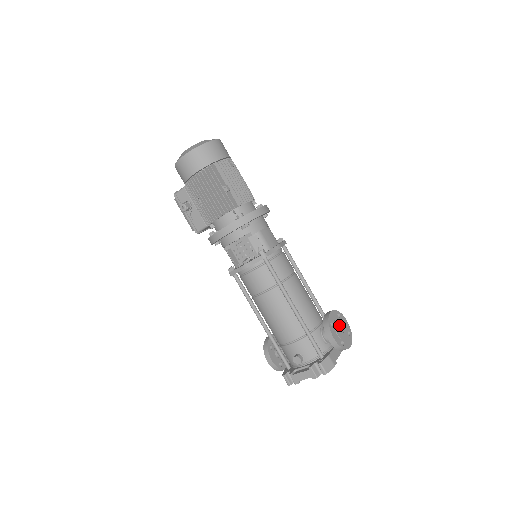
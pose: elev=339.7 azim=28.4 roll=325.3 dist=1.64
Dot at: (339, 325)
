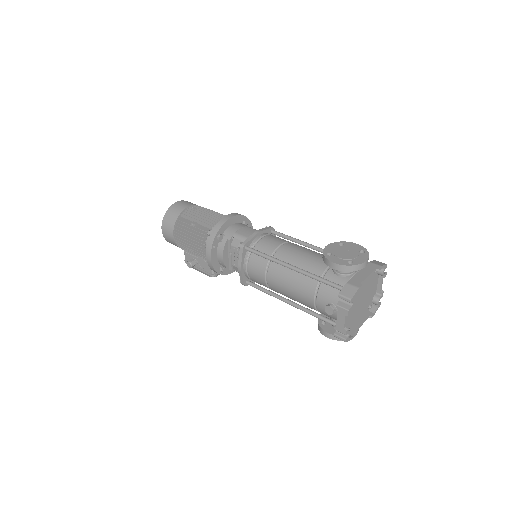
Dot at: (342, 251)
